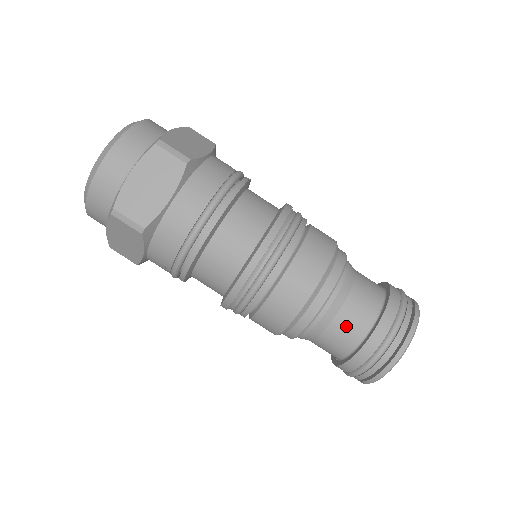
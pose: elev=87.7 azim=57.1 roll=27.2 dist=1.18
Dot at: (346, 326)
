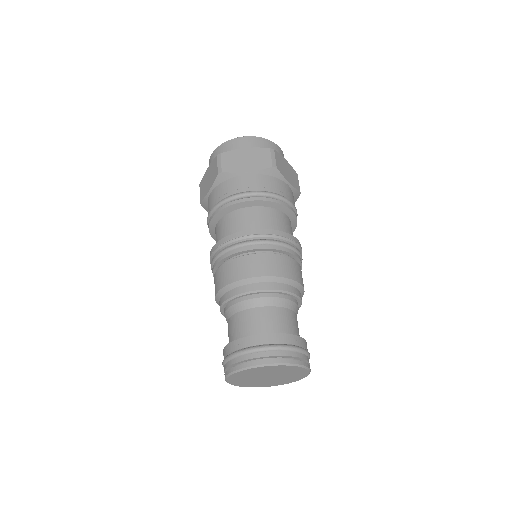
Dot at: (253, 319)
